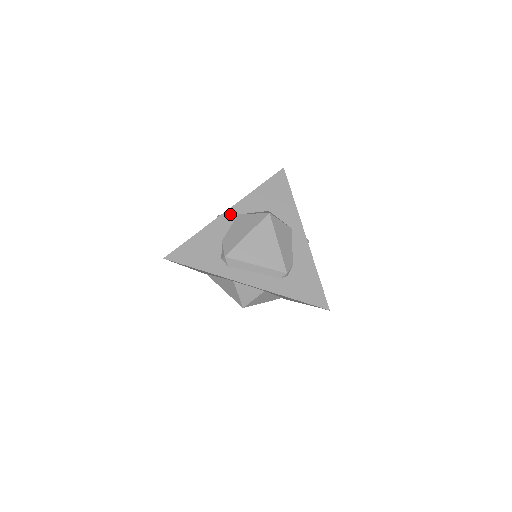
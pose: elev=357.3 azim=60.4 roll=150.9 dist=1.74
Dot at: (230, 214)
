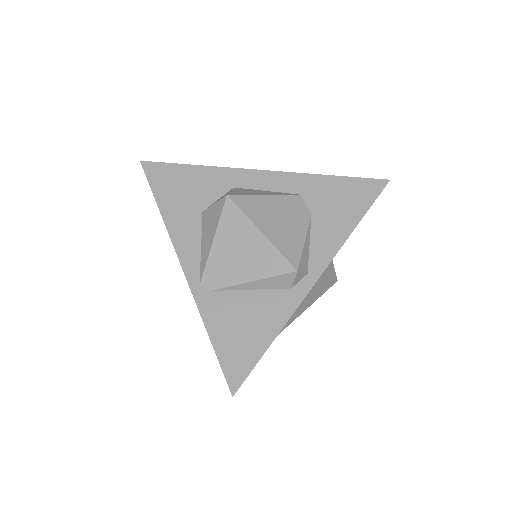
Dot at: (314, 282)
